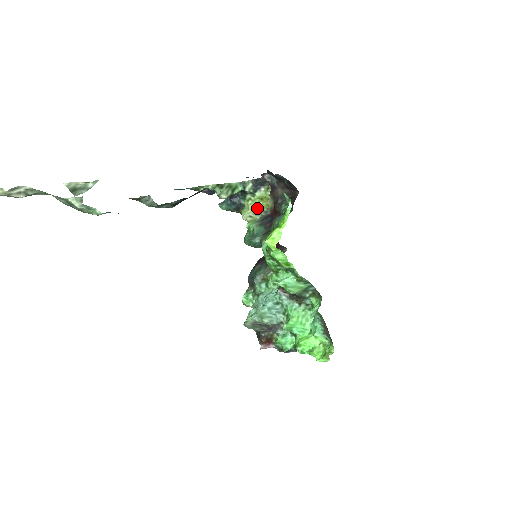
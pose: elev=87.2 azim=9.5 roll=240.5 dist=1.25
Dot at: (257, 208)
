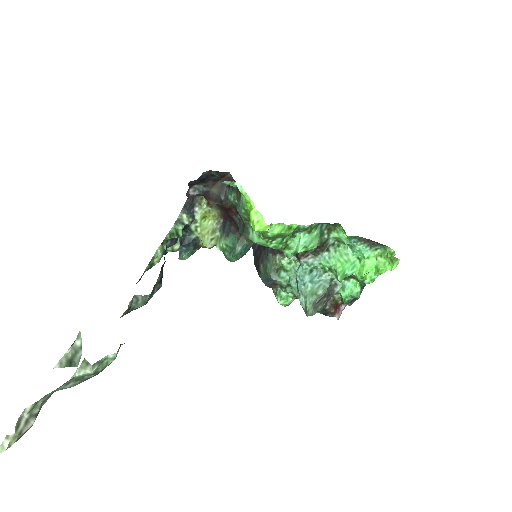
Dot at: (209, 228)
